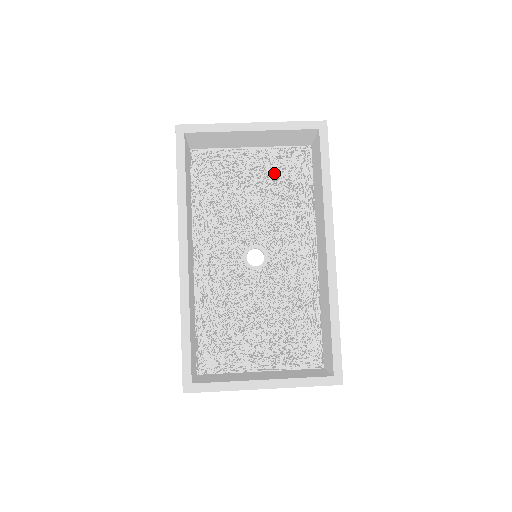
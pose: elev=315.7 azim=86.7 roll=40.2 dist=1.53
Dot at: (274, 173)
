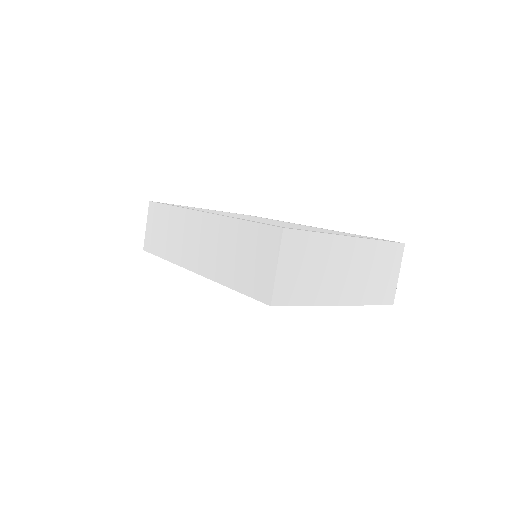
Dot at: occluded
